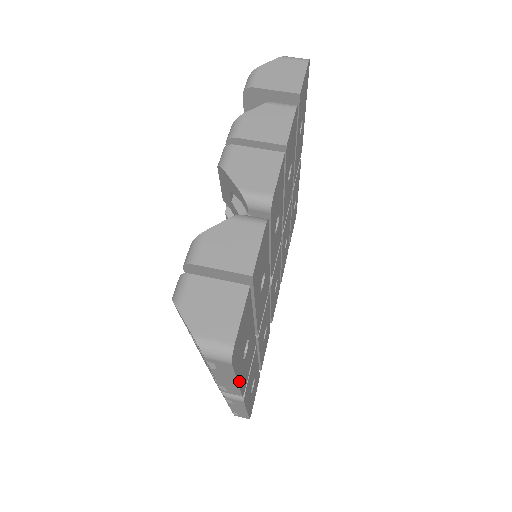
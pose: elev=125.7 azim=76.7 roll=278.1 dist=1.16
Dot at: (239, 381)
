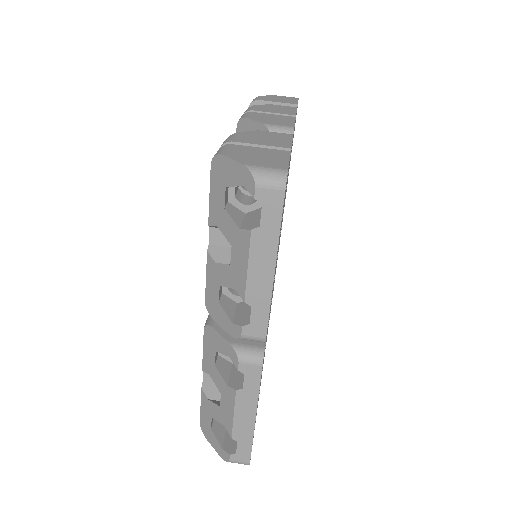
Dot at: (273, 279)
